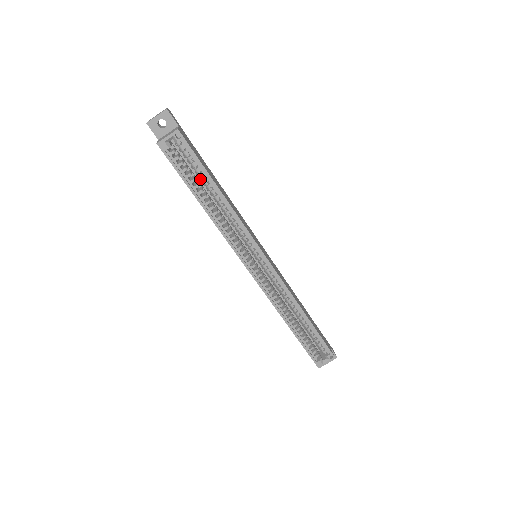
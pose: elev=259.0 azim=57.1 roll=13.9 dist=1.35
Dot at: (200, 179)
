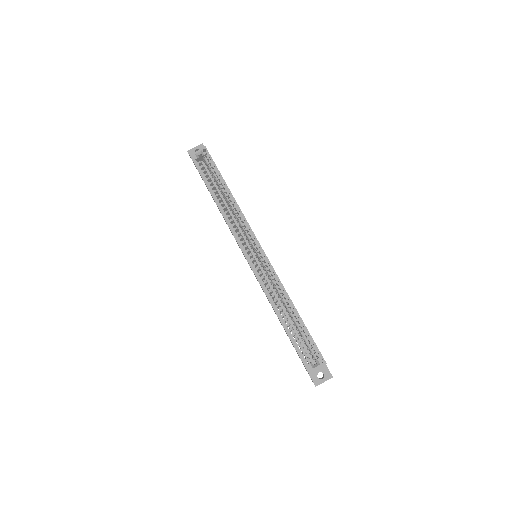
Dot at: (217, 184)
